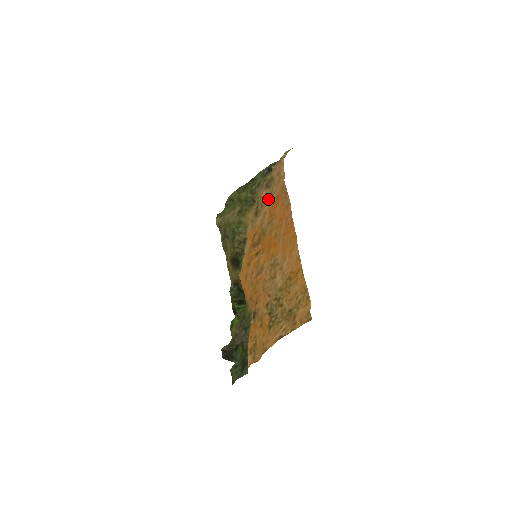
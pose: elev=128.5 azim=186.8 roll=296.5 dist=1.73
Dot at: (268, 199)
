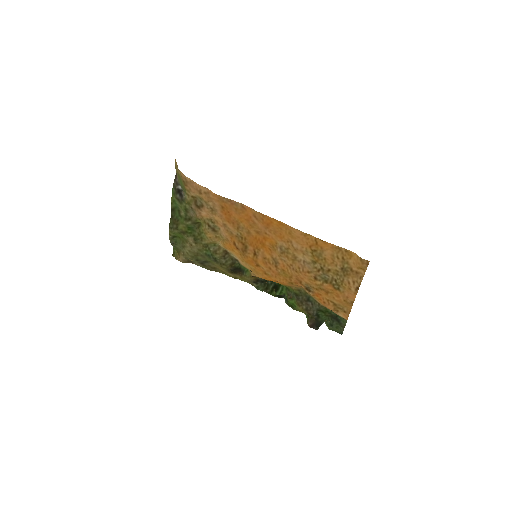
Dot at: (214, 215)
